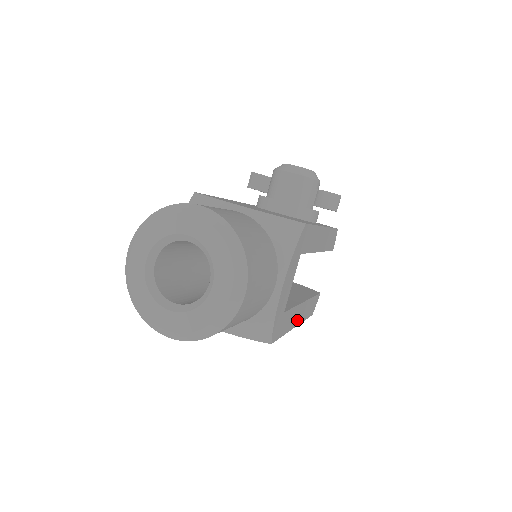
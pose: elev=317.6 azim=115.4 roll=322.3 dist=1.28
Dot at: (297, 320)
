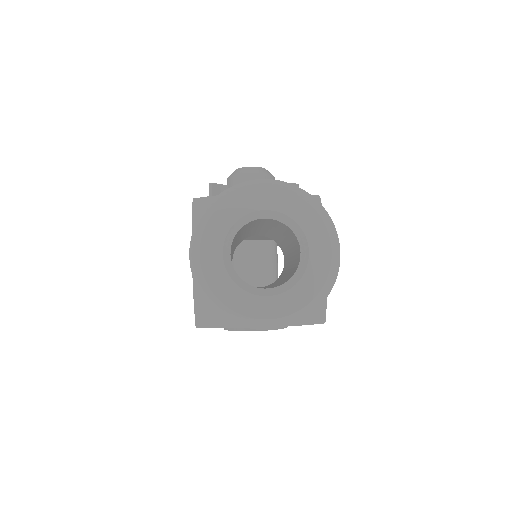
Dot at: occluded
